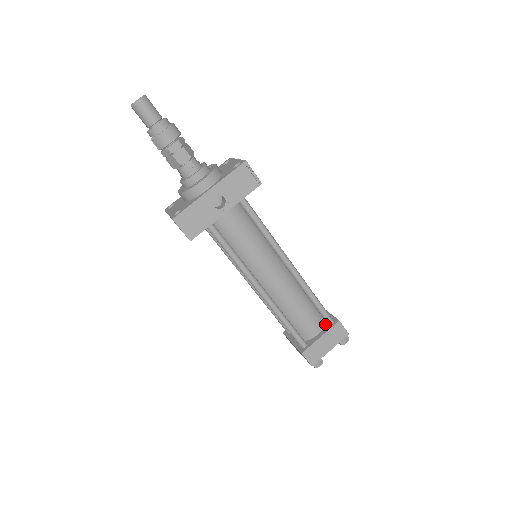
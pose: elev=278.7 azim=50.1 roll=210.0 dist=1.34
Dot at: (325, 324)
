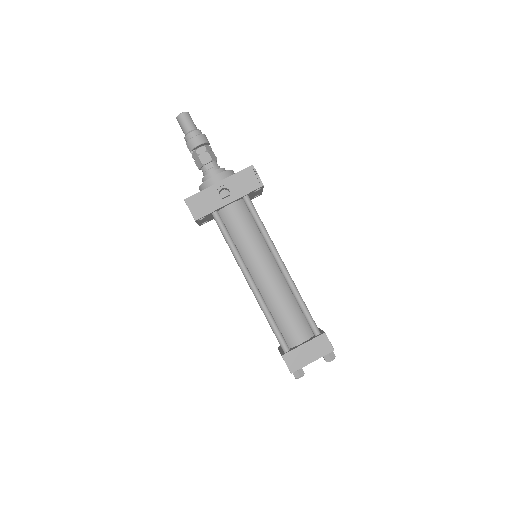
Dot at: (312, 336)
